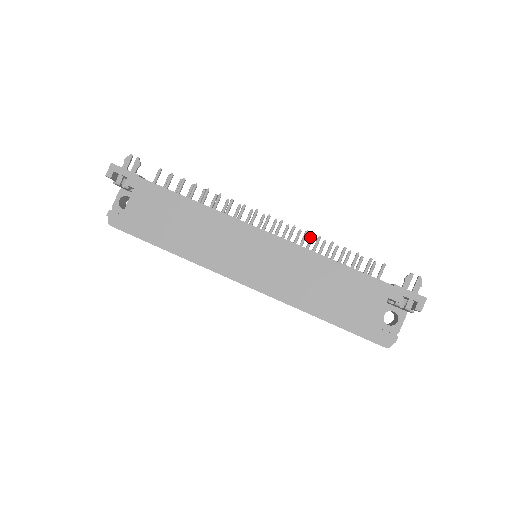
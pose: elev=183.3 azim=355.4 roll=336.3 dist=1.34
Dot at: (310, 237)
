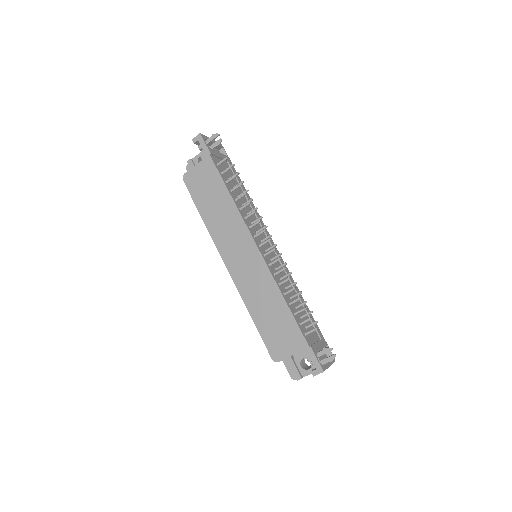
Dot at: (289, 272)
